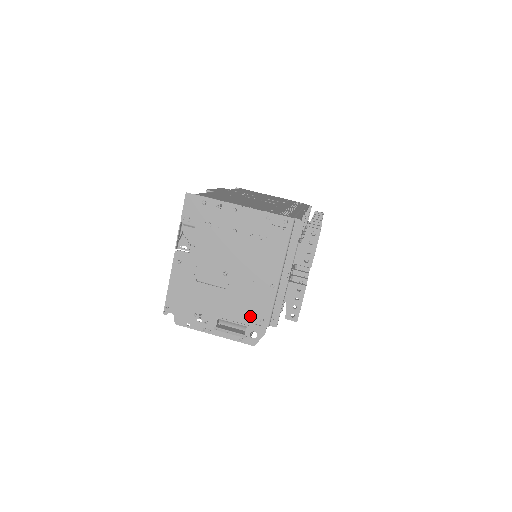
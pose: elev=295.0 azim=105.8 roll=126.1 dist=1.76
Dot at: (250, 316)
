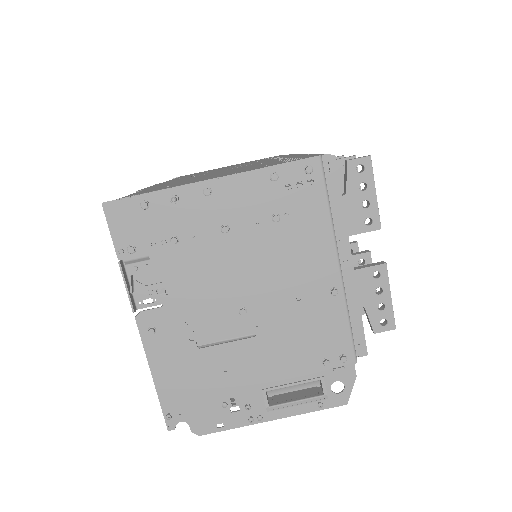
Dot at: (318, 360)
